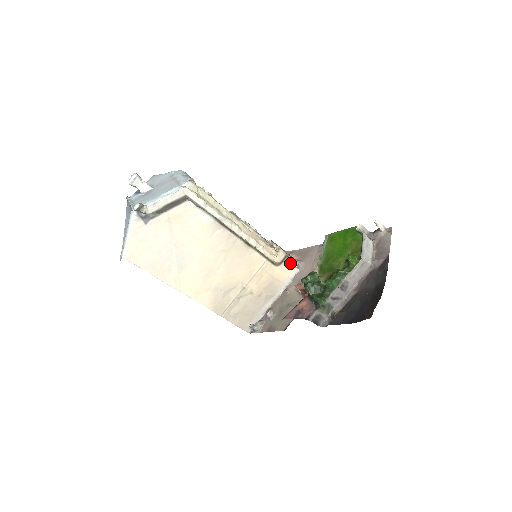
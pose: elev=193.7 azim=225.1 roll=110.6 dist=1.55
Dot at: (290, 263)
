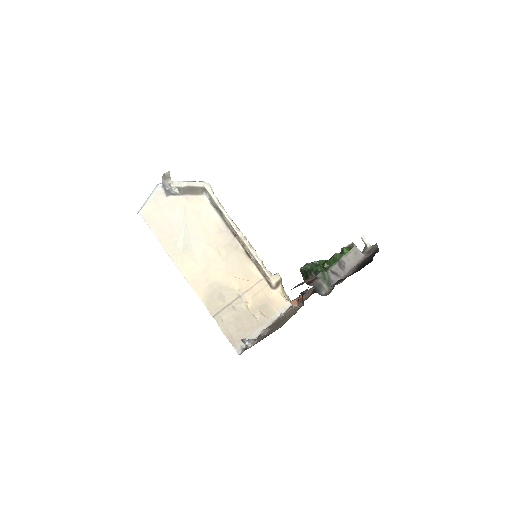
Dot at: (284, 296)
